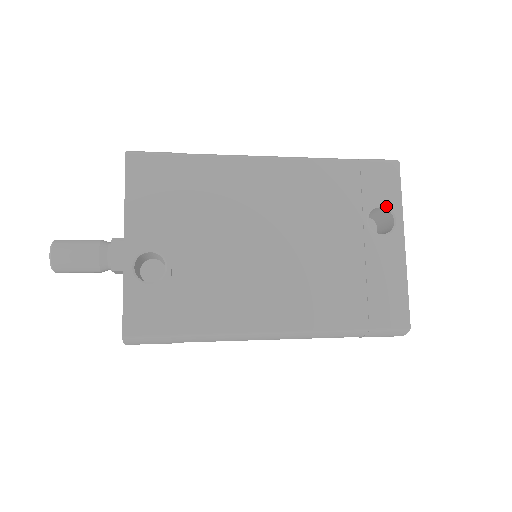
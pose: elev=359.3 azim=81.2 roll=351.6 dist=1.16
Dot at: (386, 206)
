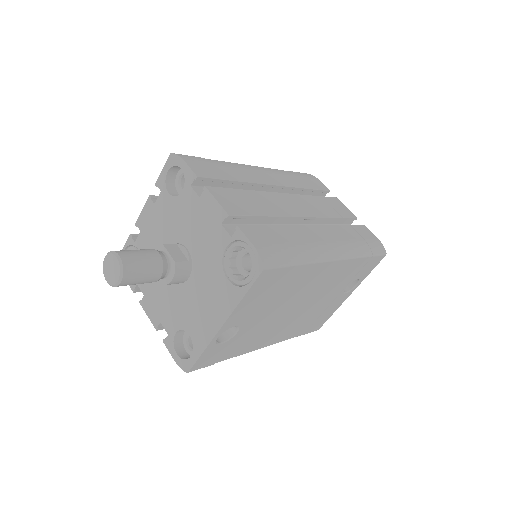
Dot at: (360, 279)
